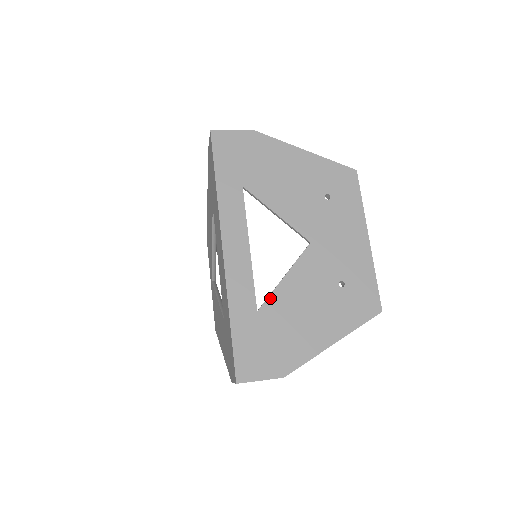
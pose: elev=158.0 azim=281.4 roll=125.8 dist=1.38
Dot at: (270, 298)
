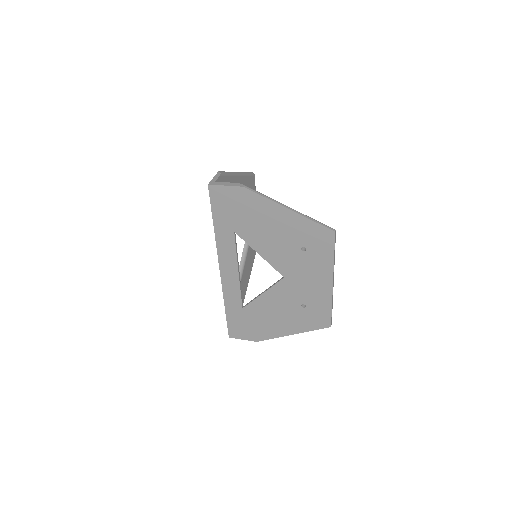
Dot at: (251, 303)
